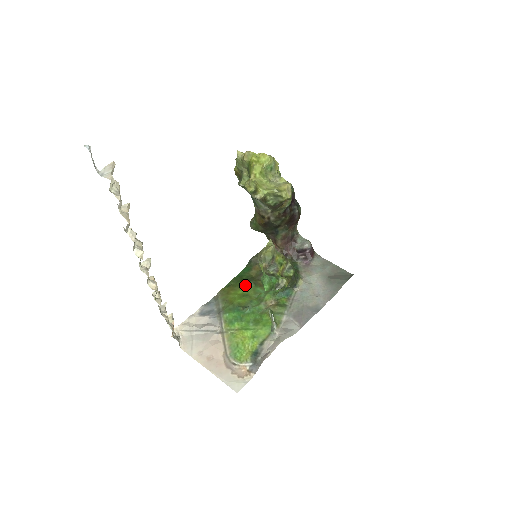
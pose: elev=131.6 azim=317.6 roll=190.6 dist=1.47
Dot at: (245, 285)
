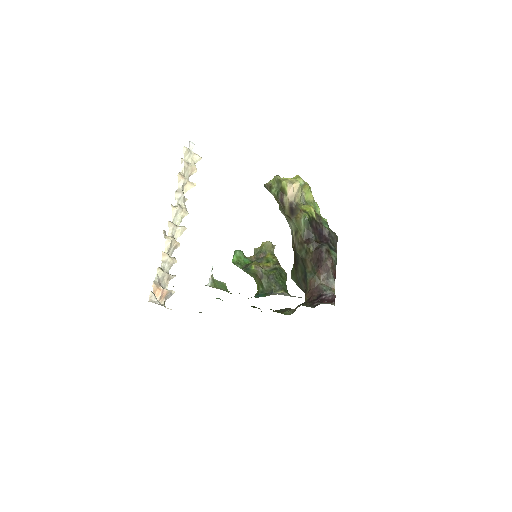
Dot at: occluded
